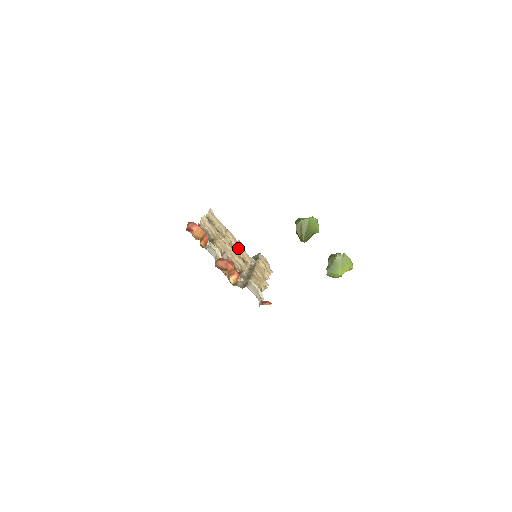
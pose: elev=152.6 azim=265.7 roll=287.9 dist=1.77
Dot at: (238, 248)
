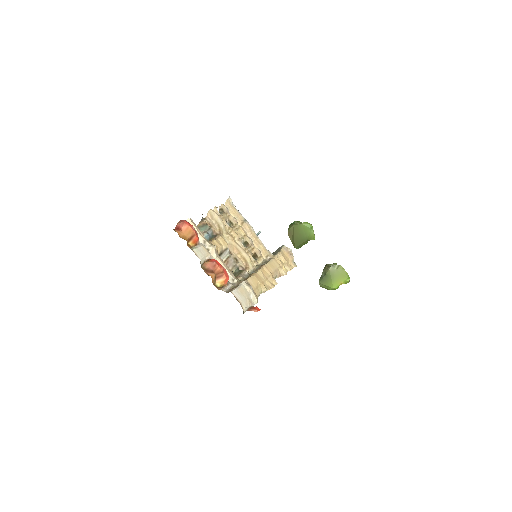
Dot at: (254, 241)
